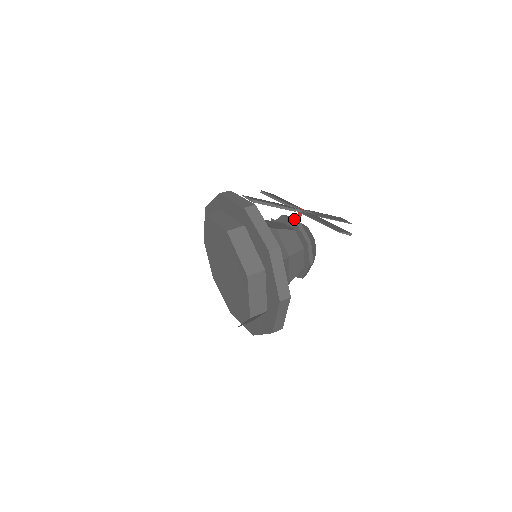
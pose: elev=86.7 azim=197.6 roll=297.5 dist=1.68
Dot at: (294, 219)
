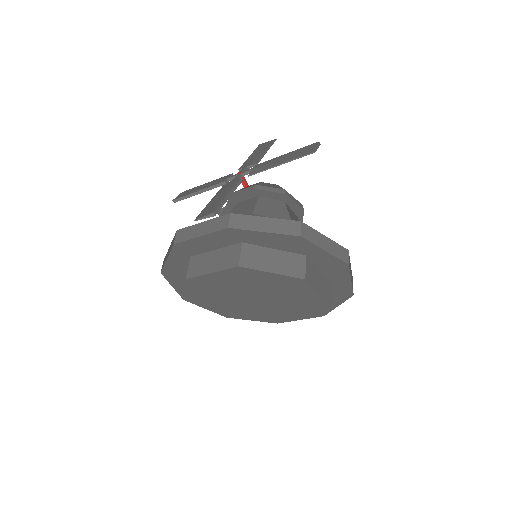
Dot at: (245, 189)
